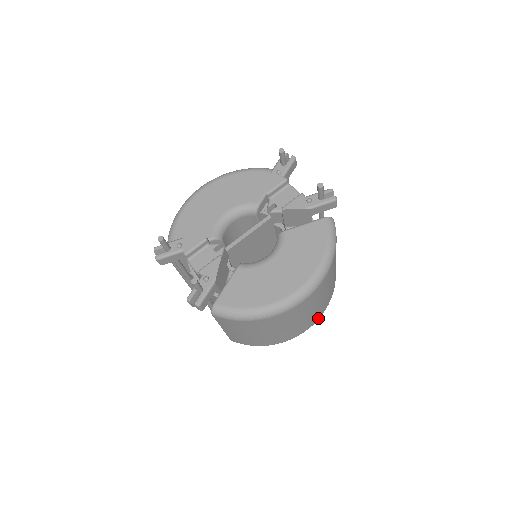
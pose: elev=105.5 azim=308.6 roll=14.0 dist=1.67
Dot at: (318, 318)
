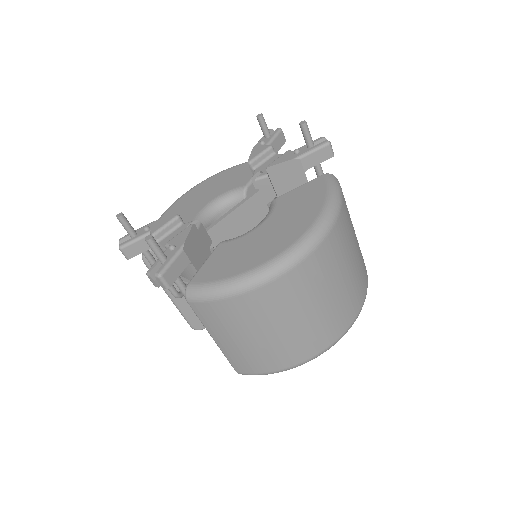
Dot at: (350, 322)
